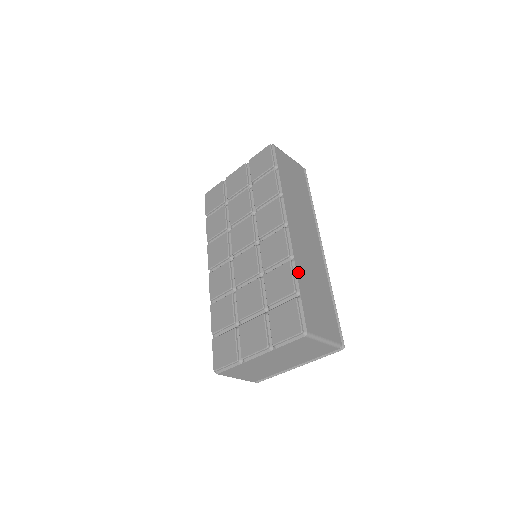
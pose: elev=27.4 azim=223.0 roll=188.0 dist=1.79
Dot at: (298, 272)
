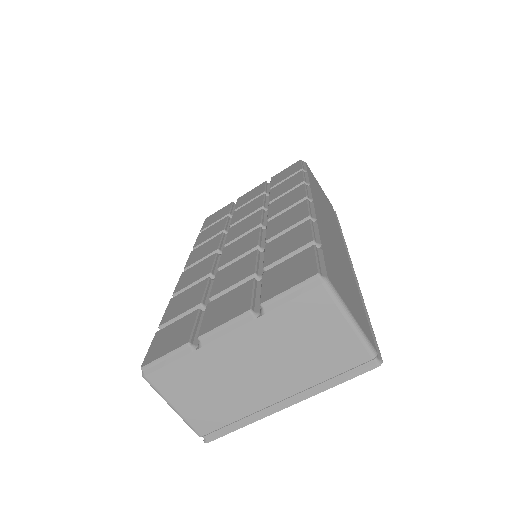
Dot at: (320, 233)
